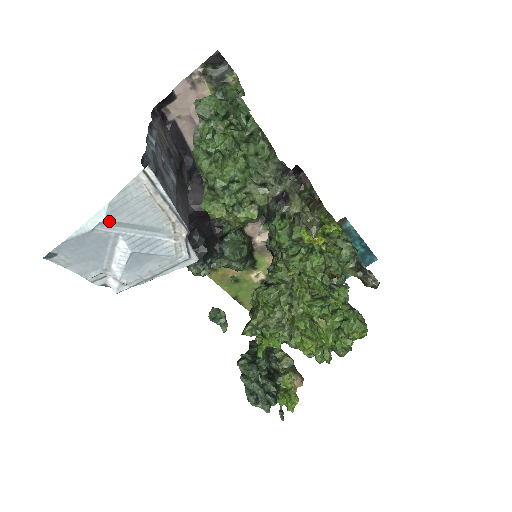
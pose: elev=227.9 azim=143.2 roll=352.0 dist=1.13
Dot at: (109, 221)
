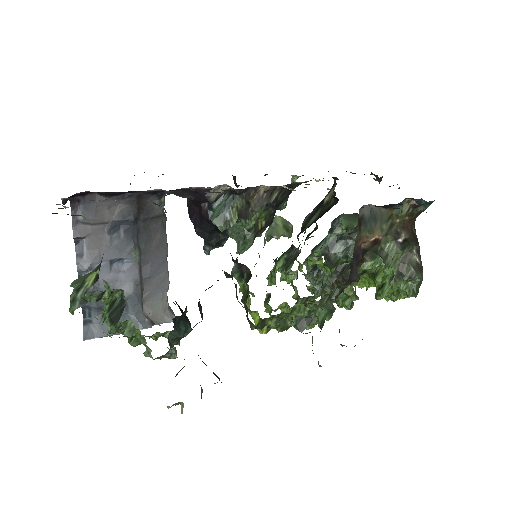
Dot at: occluded
